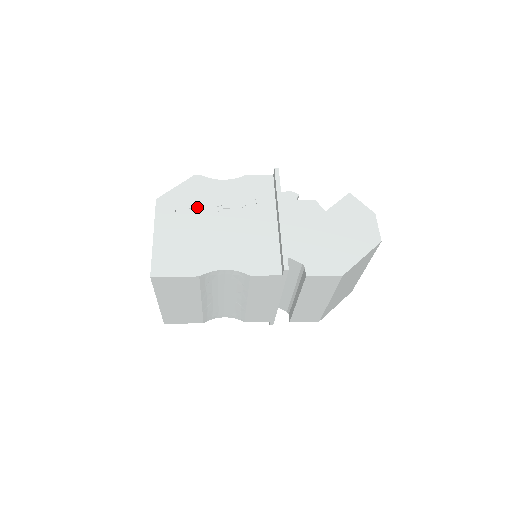
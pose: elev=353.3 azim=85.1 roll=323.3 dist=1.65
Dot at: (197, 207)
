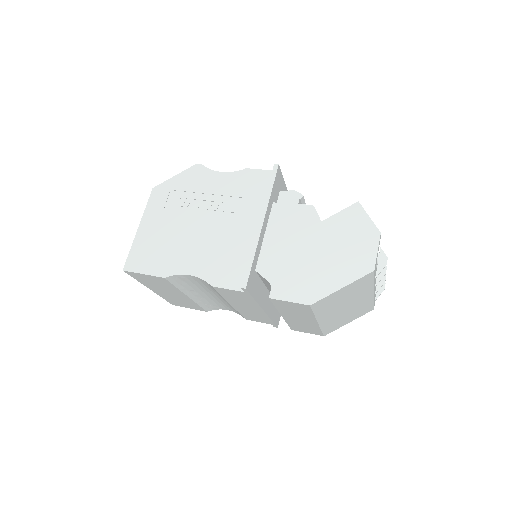
Dot at: (187, 201)
